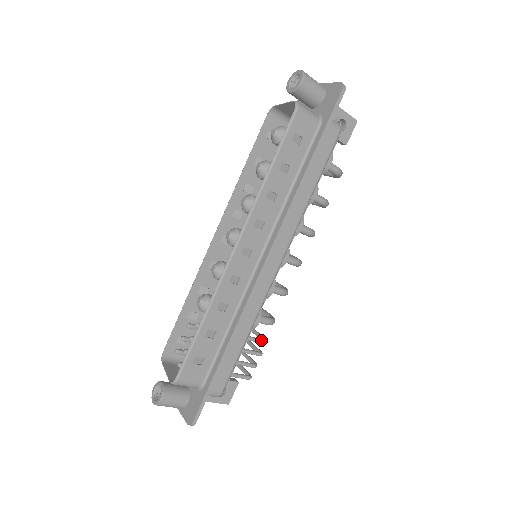
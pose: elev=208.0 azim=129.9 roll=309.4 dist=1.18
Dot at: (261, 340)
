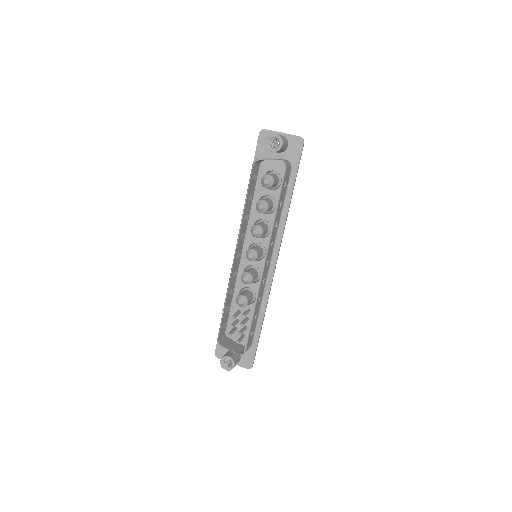
Dot at: occluded
